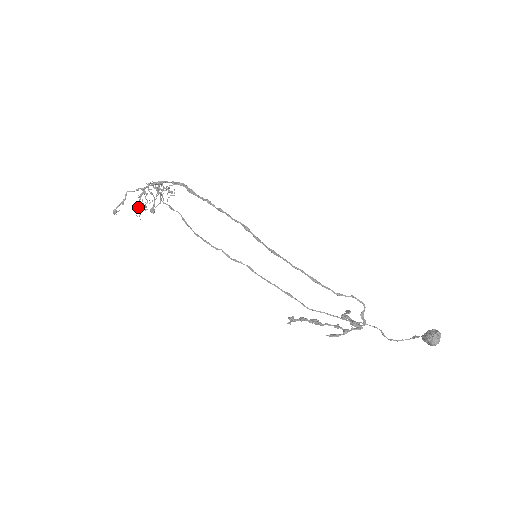
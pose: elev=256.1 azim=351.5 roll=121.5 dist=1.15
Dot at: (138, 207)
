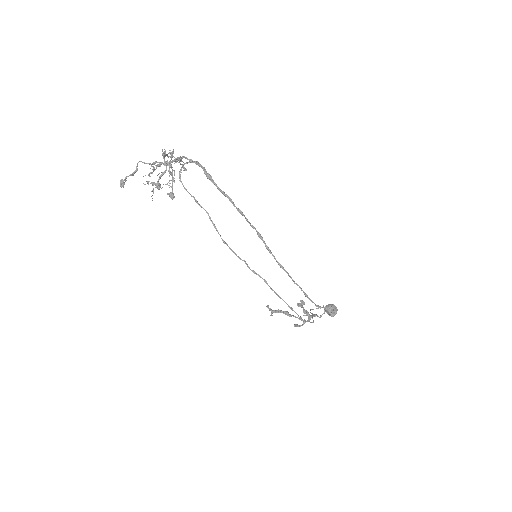
Dot at: (153, 185)
